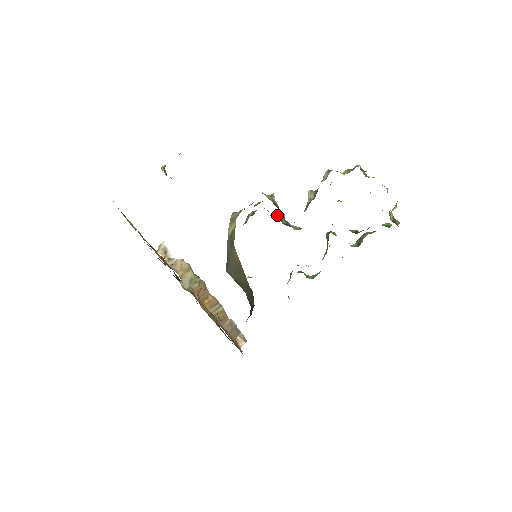
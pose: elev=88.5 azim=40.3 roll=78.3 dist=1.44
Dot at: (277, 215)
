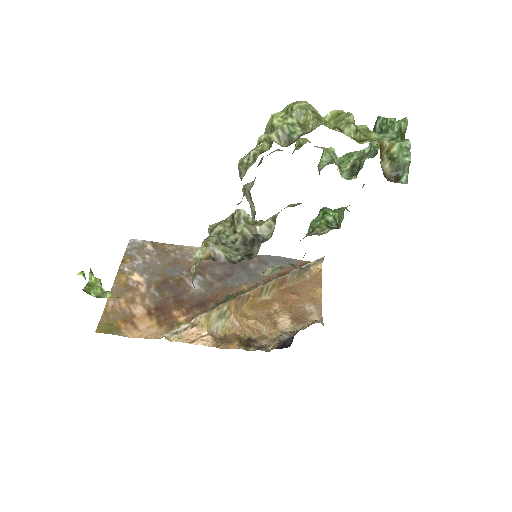
Dot at: (236, 221)
